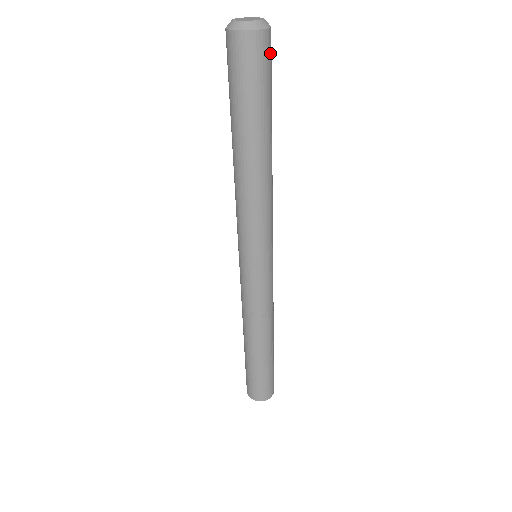
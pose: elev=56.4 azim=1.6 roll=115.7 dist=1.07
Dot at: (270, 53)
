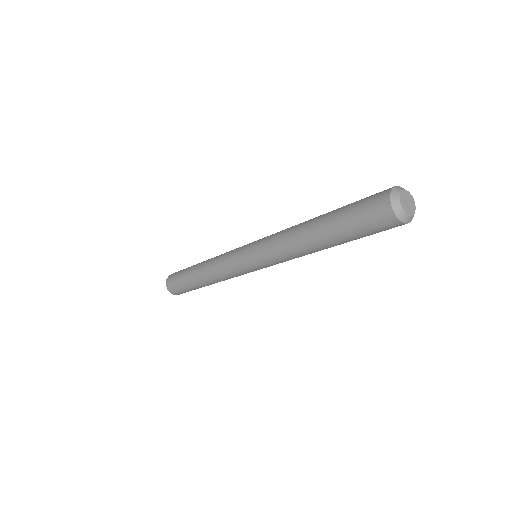
Dot at: occluded
